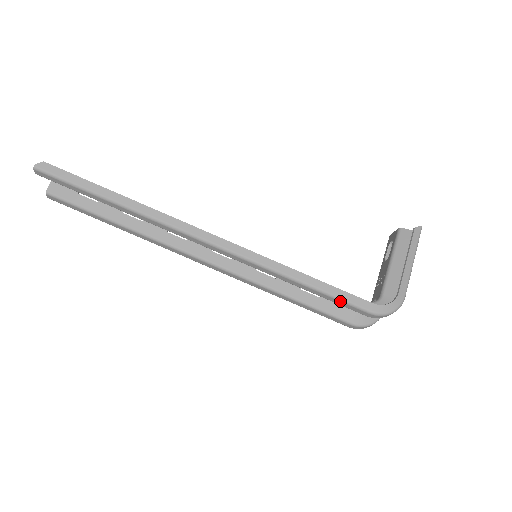
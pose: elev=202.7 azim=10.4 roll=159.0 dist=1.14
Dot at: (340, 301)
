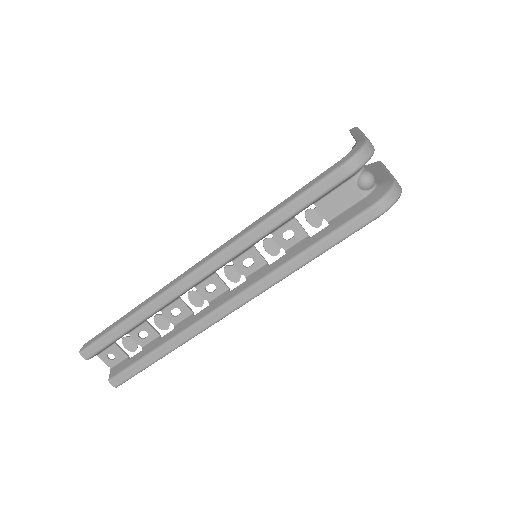
Dot at: (314, 188)
